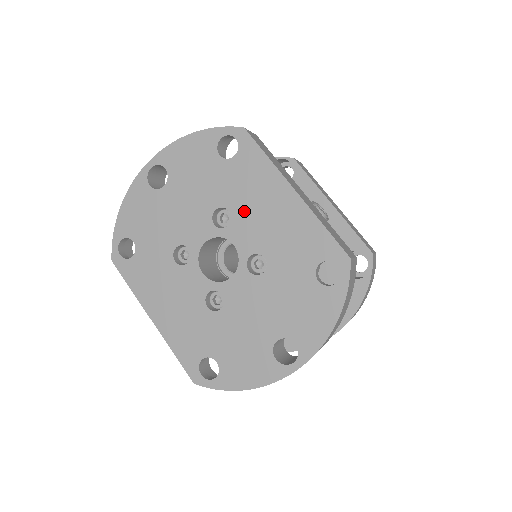
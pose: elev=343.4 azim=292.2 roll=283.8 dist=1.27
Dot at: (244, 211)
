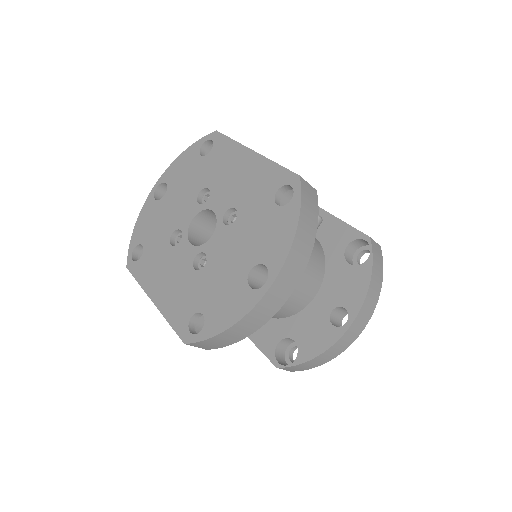
Dot at: (219, 183)
